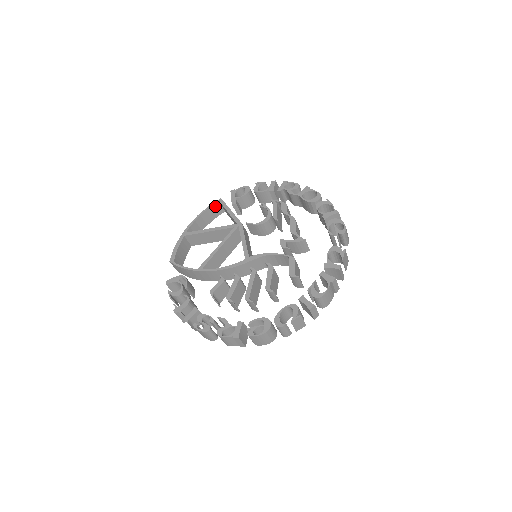
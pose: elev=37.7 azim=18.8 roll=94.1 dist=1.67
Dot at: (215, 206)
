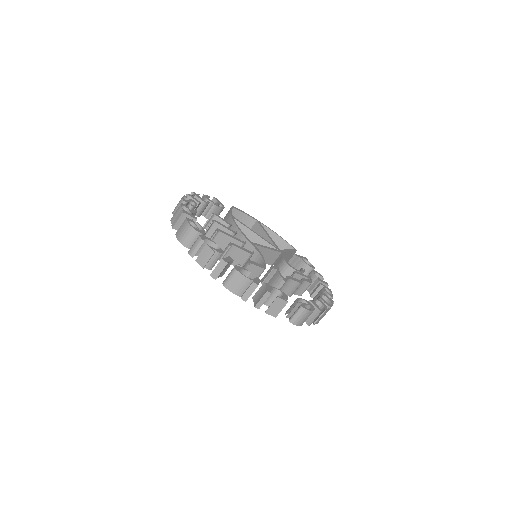
Dot at: (289, 247)
